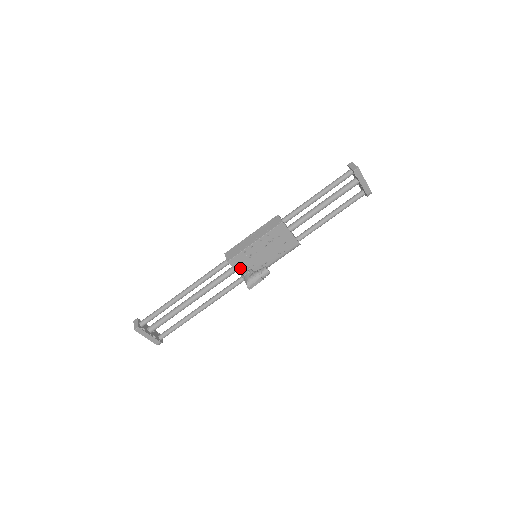
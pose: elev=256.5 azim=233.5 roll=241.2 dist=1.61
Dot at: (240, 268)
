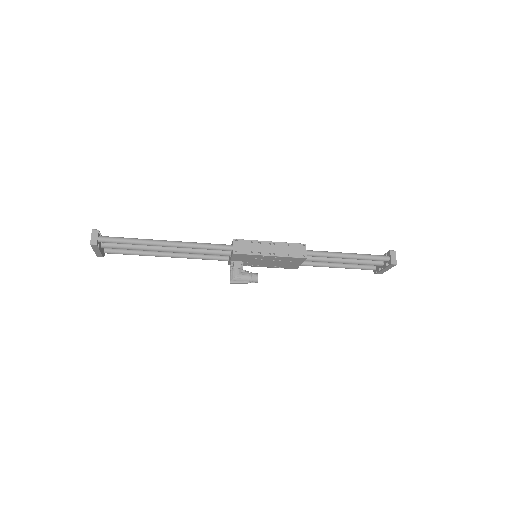
Dot at: (236, 259)
